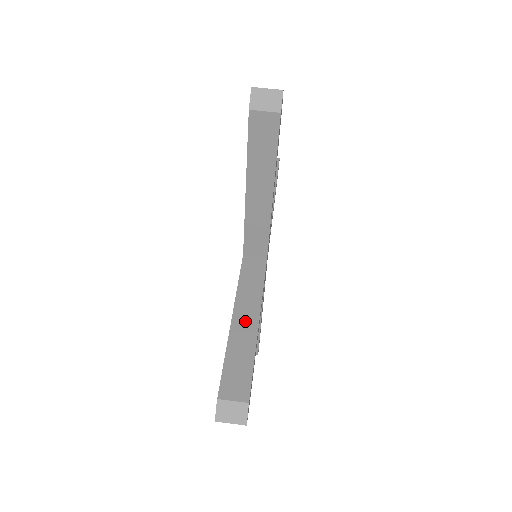
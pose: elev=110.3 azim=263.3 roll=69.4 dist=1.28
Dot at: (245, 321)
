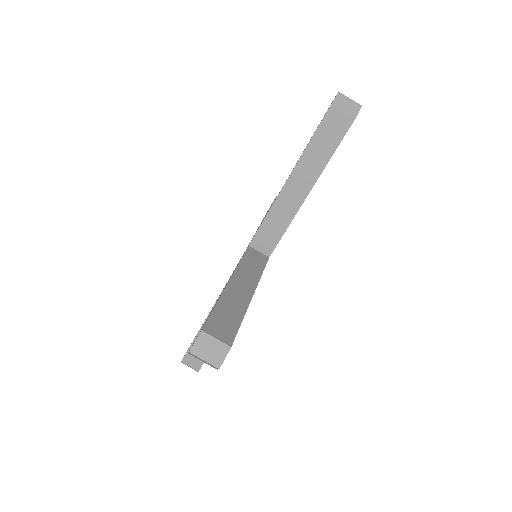
Dot at: occluded
